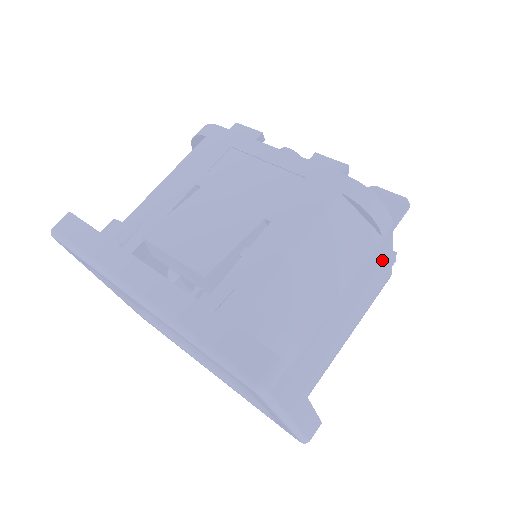
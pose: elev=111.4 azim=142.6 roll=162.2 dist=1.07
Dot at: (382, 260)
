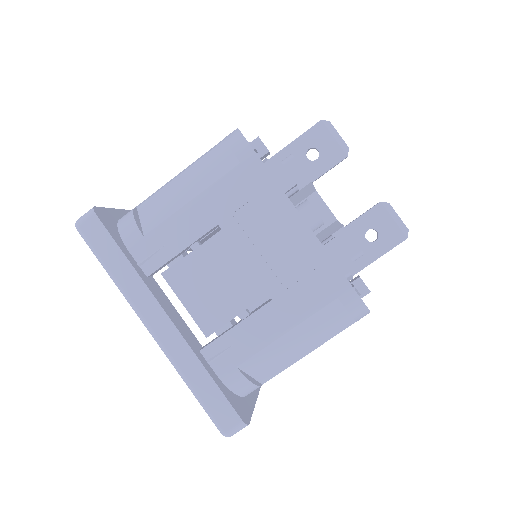
Dot at: occluded
